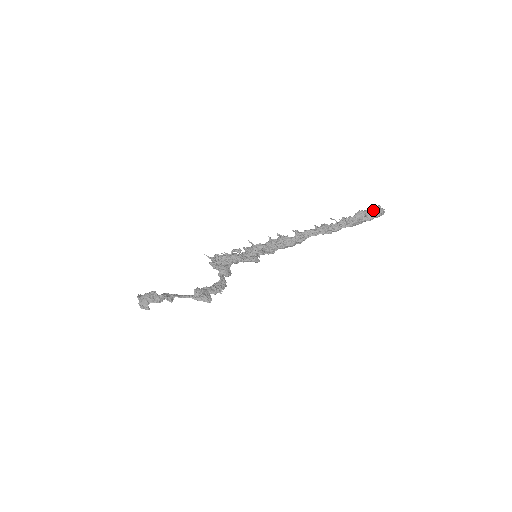
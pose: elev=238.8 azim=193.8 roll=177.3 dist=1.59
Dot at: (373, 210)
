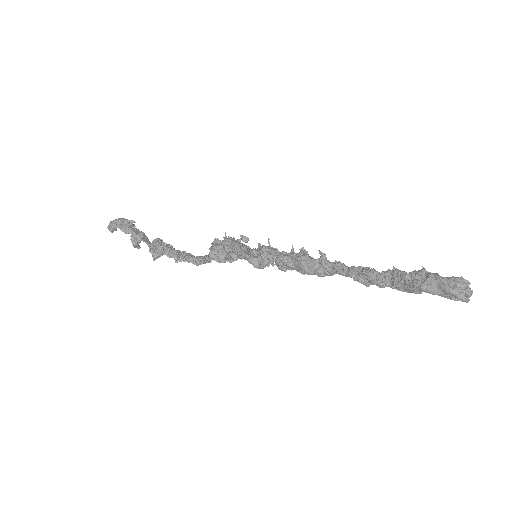
Dot at: (446, 278)
